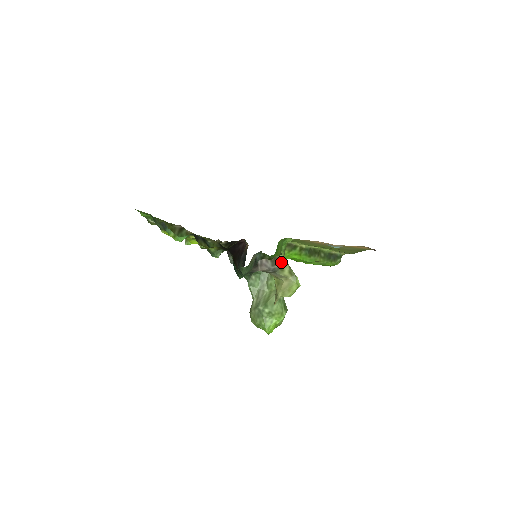
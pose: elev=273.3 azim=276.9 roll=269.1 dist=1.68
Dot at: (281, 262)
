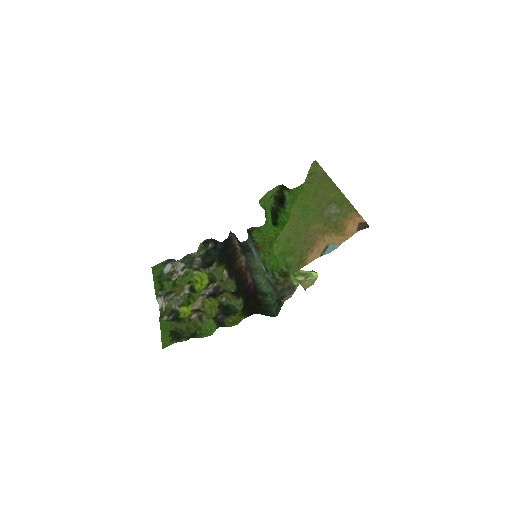
Dot at: (297, 285)
